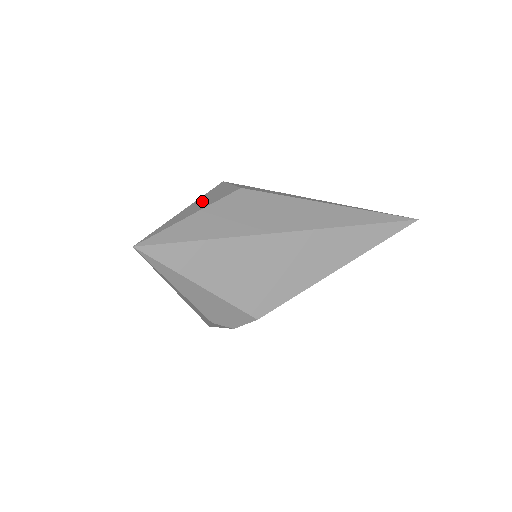
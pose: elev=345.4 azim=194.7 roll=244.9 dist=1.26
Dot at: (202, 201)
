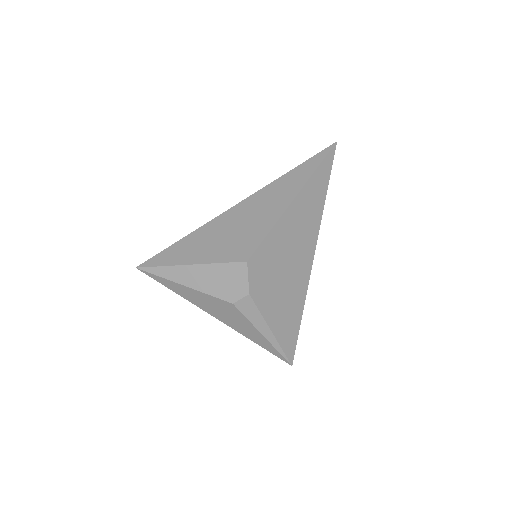
Dot at: occluded
